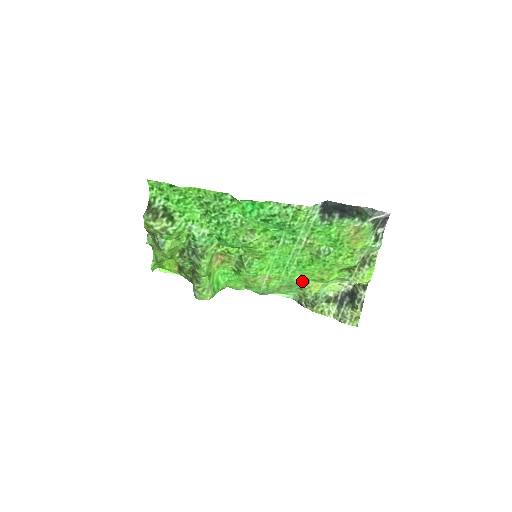
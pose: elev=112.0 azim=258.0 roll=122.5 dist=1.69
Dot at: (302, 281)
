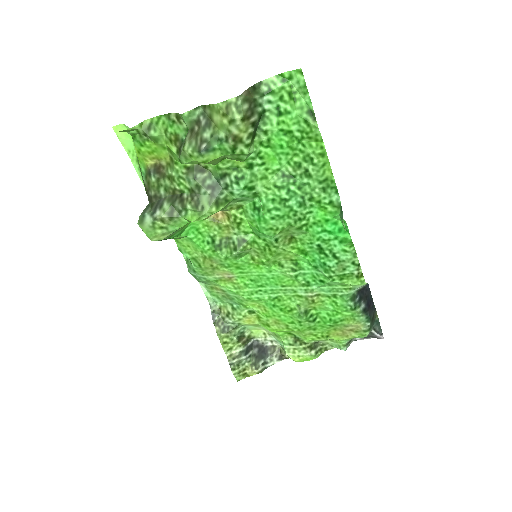
Dot at: (248, 307)
